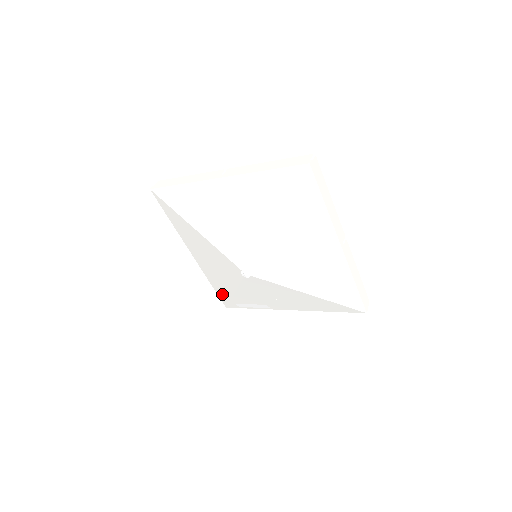
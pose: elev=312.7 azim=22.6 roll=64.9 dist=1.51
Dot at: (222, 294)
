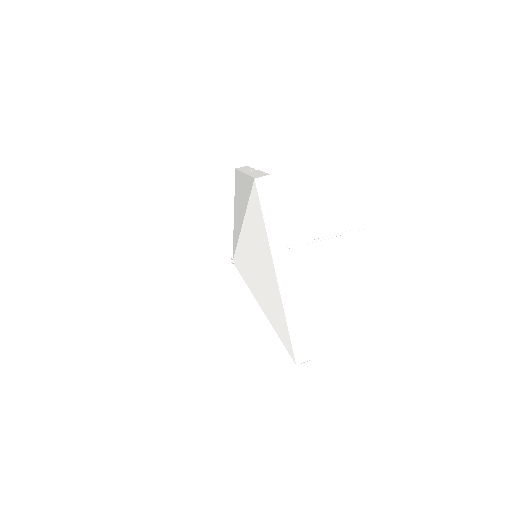
Dot at: occluded
